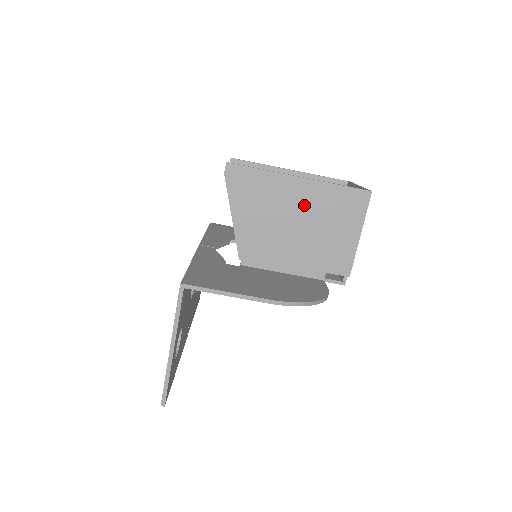
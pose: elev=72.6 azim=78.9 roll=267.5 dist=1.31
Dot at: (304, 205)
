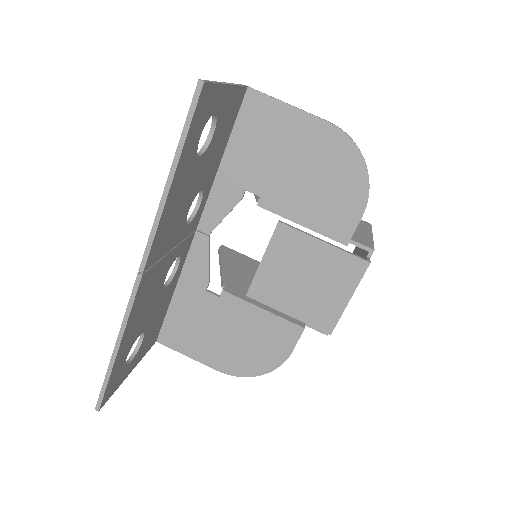
Dot at: occluded
